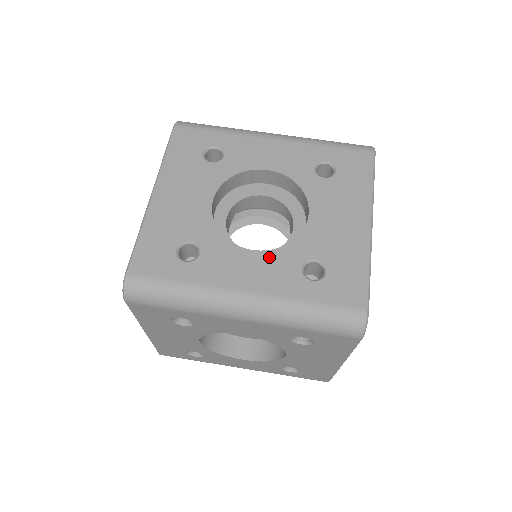
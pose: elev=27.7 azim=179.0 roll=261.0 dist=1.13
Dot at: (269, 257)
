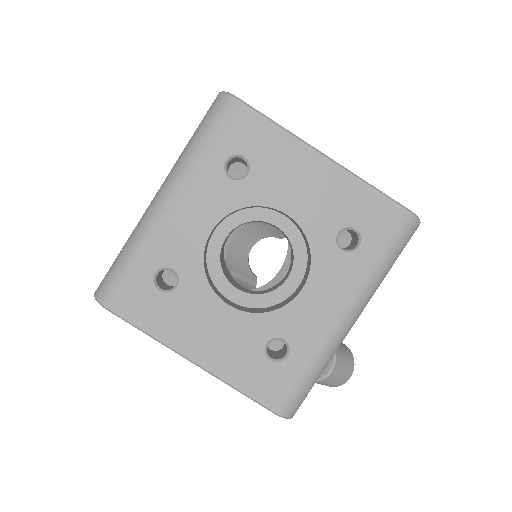
Dot at: occluded
